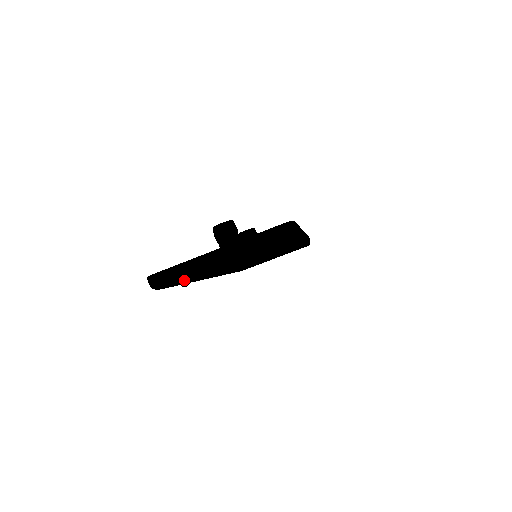
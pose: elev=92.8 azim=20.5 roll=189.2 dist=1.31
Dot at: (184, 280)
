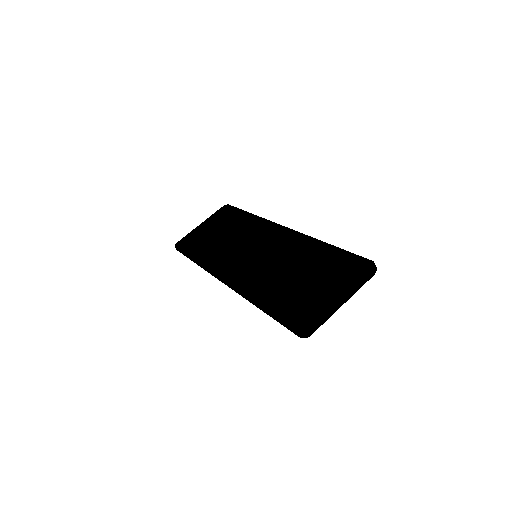
Dot at: occluded
